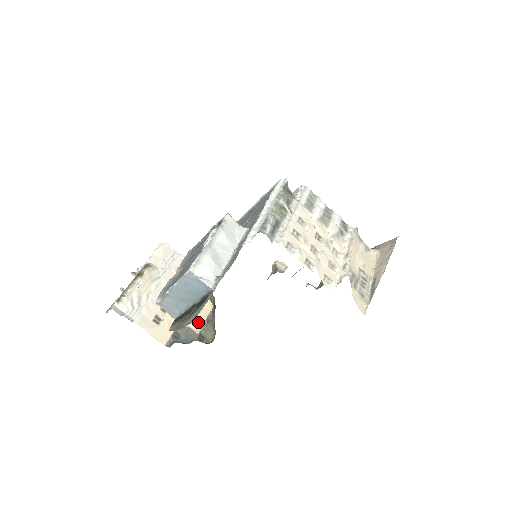
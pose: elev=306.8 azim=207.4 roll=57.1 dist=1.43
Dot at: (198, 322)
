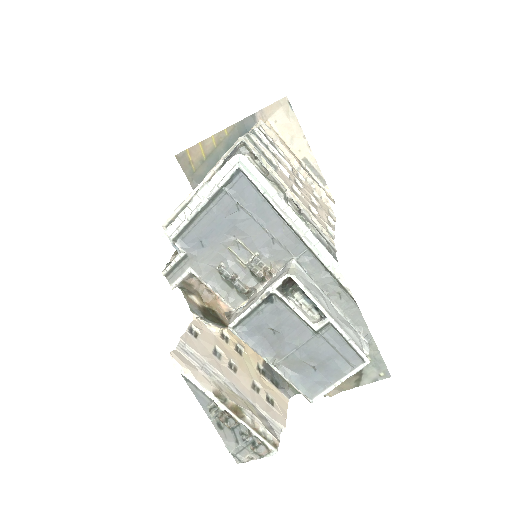
Dot at: (251, 352)
